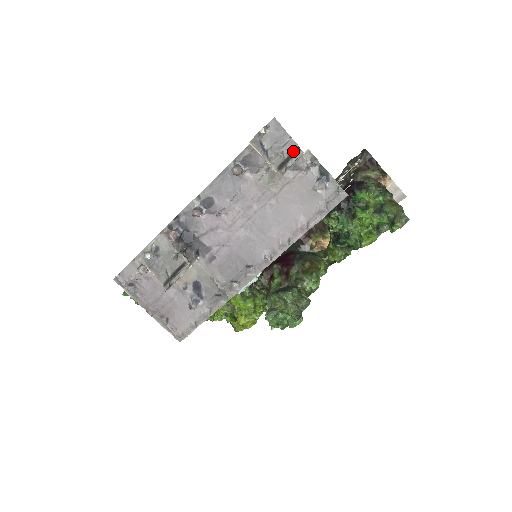
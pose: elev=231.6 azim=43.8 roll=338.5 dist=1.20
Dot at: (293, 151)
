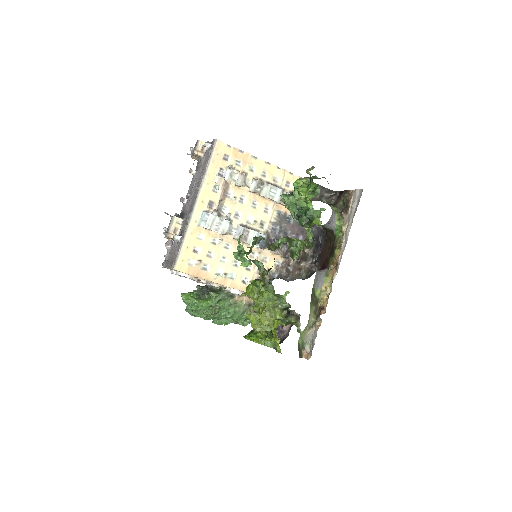
Dot at: (197, 143)
